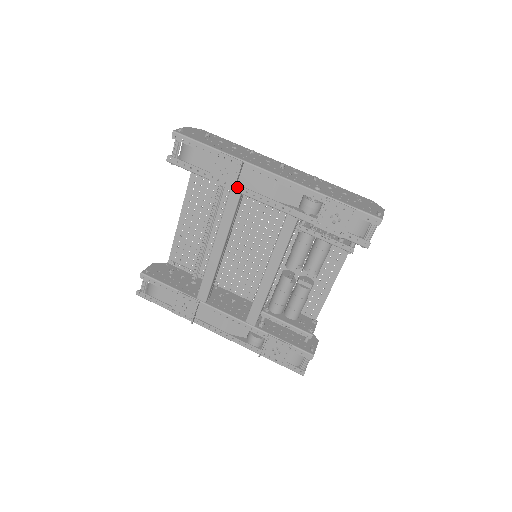
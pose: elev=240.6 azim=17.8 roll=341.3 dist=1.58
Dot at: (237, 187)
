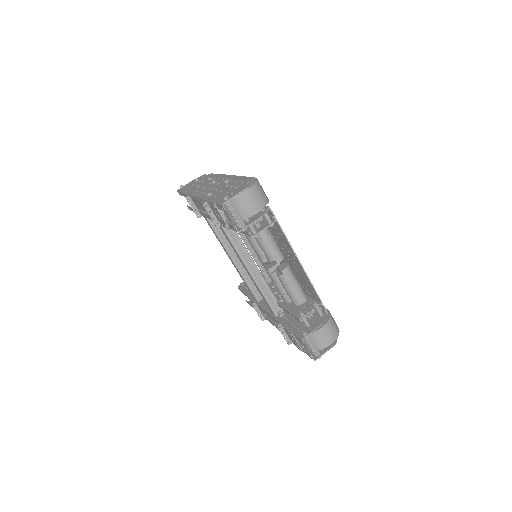
Dot at: (201, 213)
